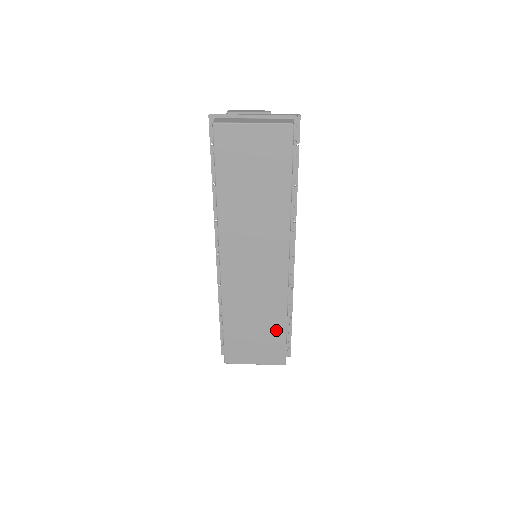
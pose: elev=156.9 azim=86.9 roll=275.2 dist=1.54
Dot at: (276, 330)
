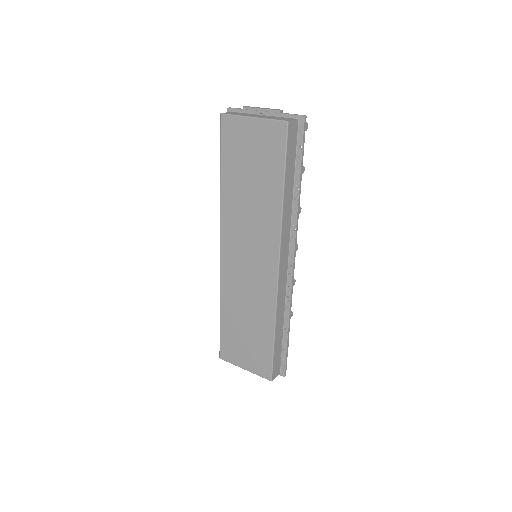
Dot at: (264, 339)
